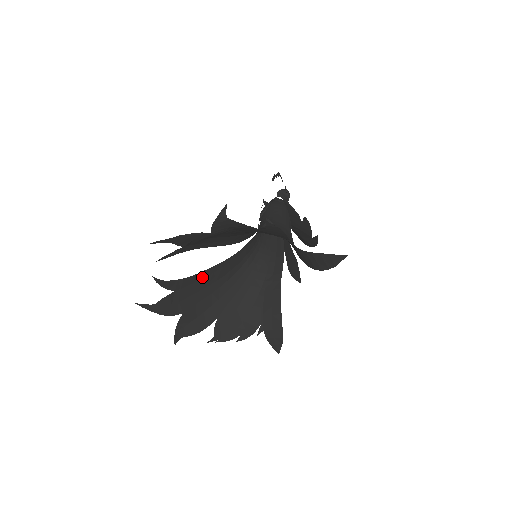
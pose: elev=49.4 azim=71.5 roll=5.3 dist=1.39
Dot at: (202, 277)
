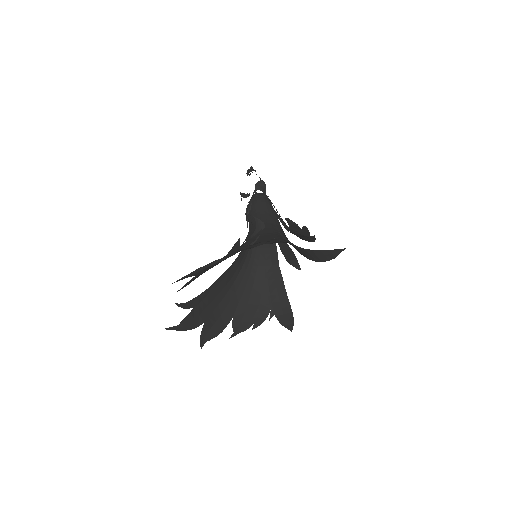
Dot at: (214, 288)
